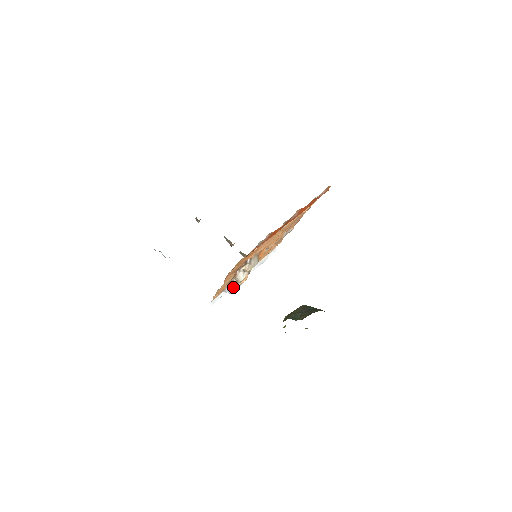
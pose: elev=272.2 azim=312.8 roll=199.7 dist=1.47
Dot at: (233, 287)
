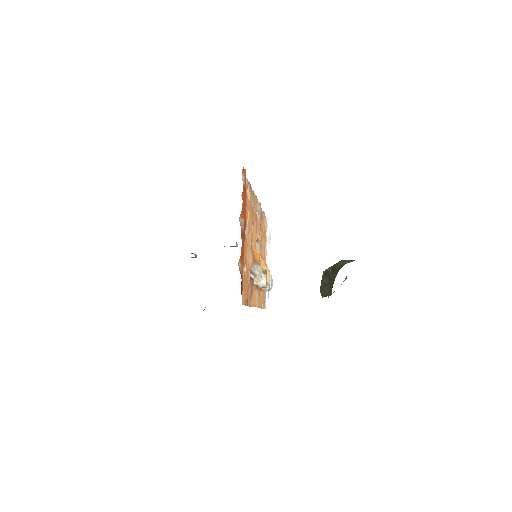
Dot at: (267, 288)
